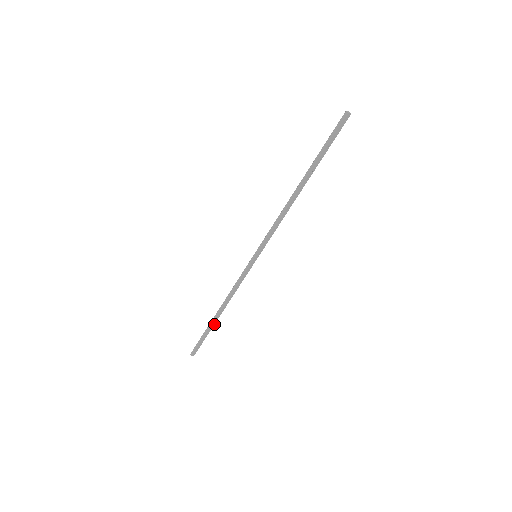
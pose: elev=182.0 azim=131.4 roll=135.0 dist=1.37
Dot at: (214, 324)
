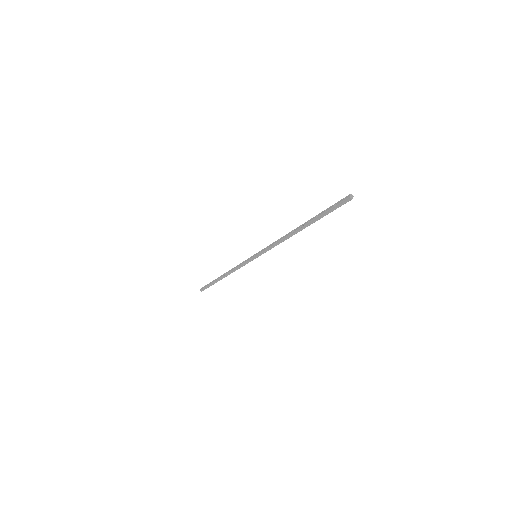
Dot at: occluded
